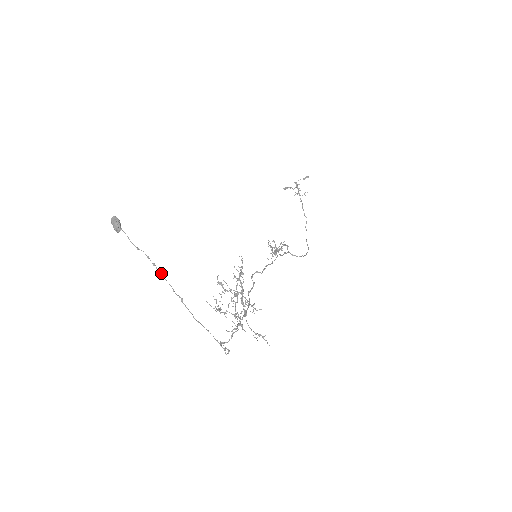
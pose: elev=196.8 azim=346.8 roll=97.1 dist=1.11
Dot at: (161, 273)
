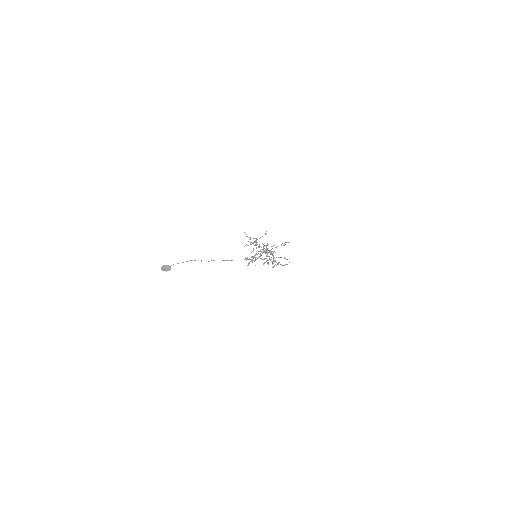
Dot at: (208, 261)
